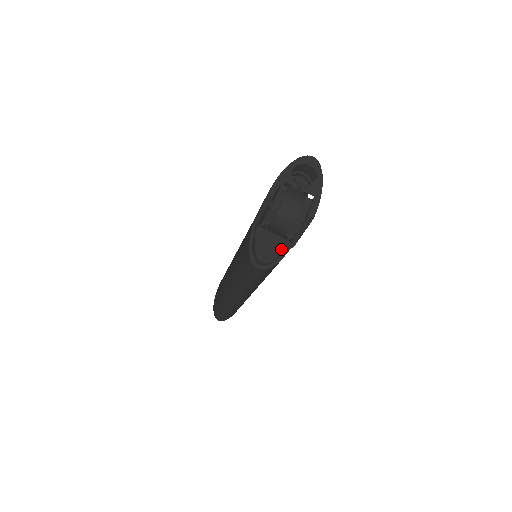
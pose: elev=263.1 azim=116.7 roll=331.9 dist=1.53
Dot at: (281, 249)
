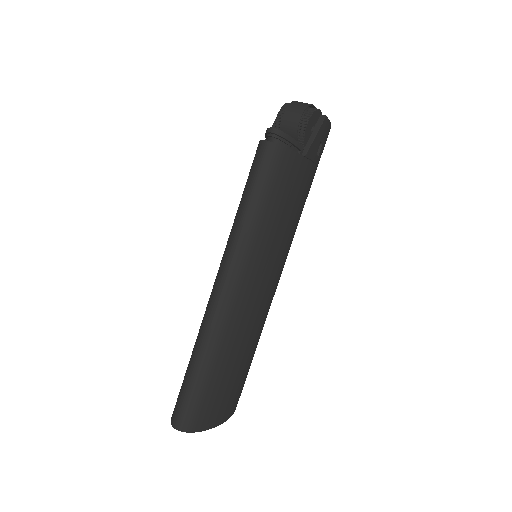
Dot at: (293, 140)
